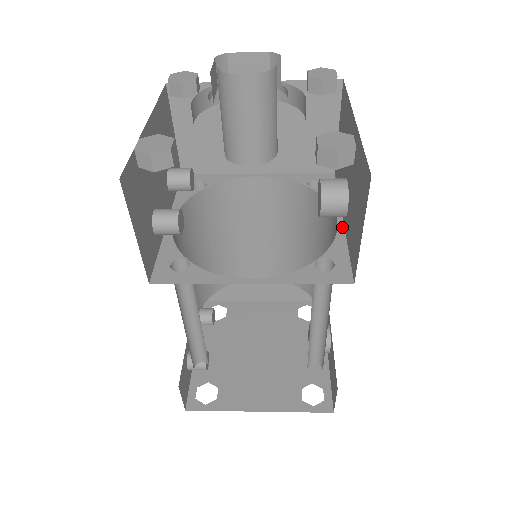
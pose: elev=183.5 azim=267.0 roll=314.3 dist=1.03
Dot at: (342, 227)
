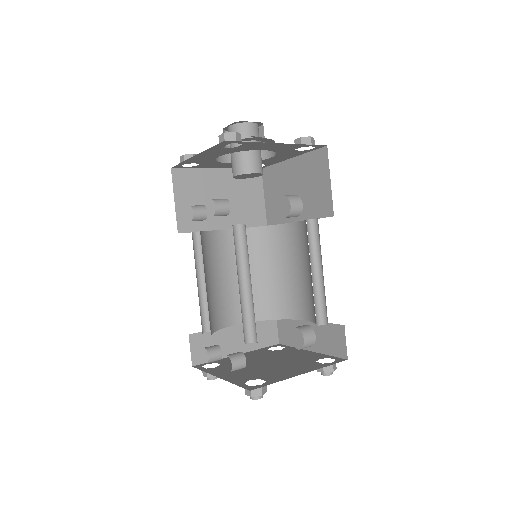
Dot at: occluded
